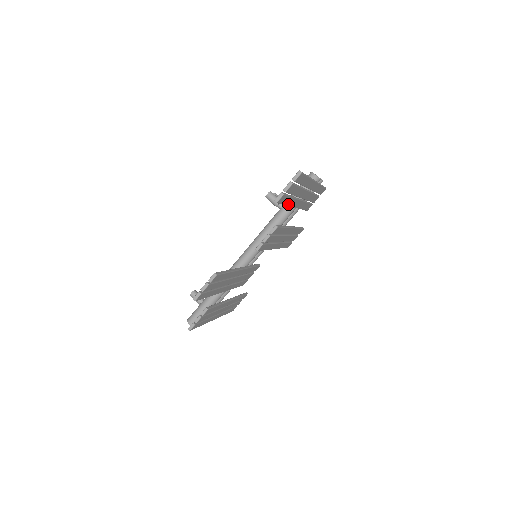
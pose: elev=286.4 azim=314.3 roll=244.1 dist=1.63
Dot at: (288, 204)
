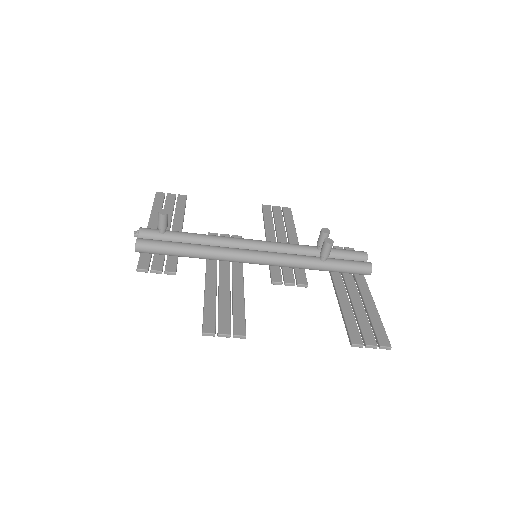
Dot at: (343, 313)
